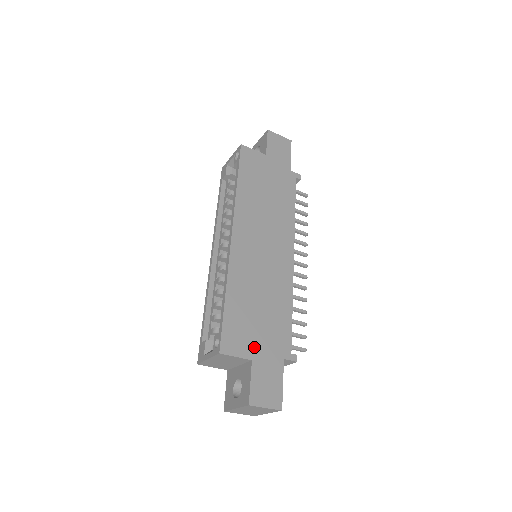
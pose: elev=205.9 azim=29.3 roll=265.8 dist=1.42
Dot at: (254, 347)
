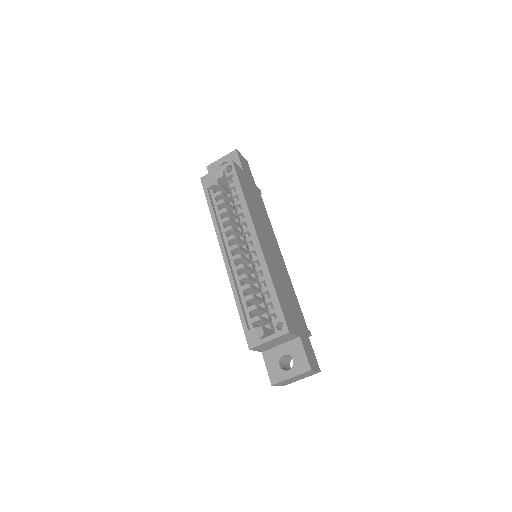
Dot at: (297, 326)
